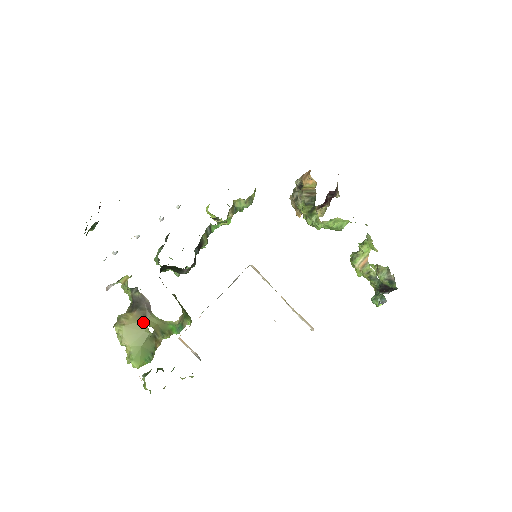
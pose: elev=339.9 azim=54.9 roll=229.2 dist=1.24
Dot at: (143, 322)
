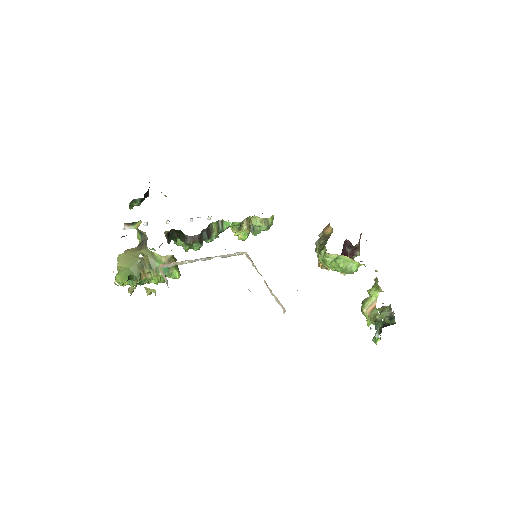
Dot at: (138, 252)
